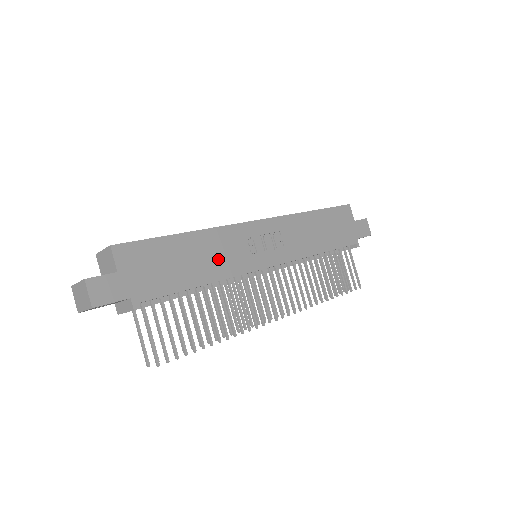
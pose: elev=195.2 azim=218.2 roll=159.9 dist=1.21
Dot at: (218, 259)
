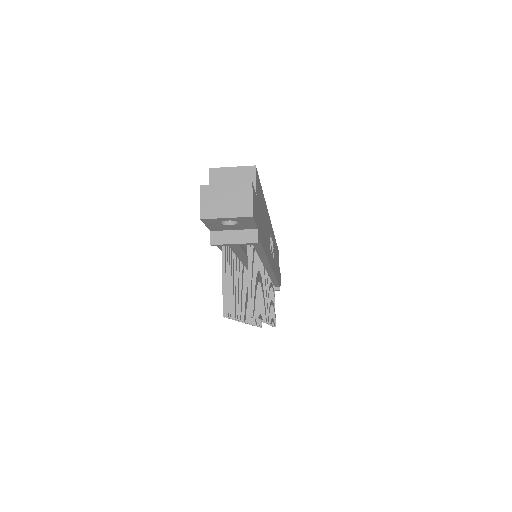
Dot at: (267, 238)
